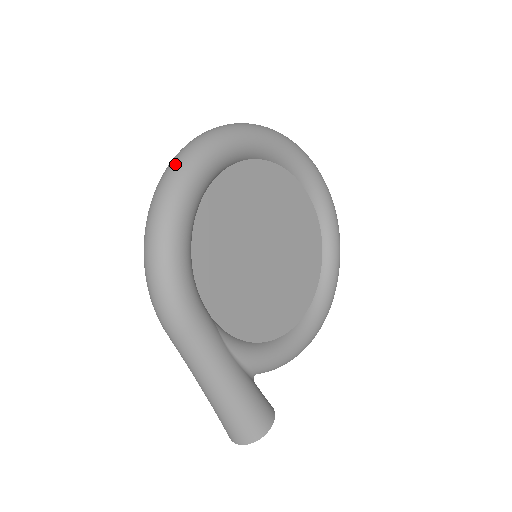
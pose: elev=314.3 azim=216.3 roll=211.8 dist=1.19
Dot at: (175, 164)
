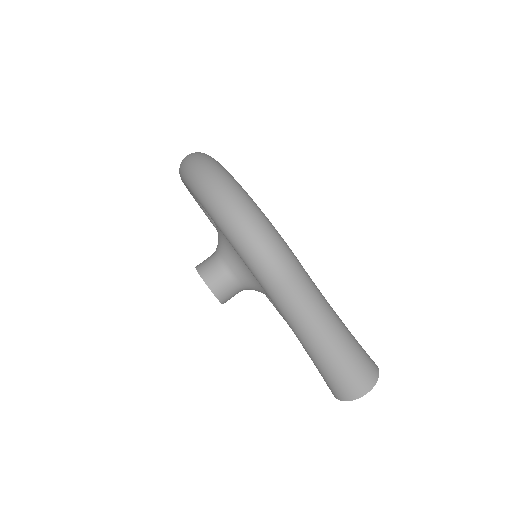
Dot at: (201, 159)
